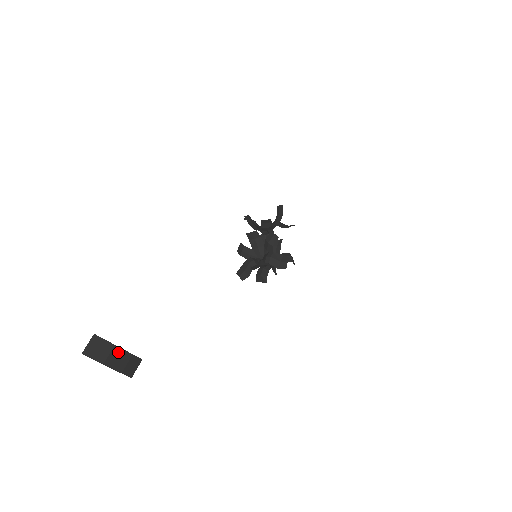
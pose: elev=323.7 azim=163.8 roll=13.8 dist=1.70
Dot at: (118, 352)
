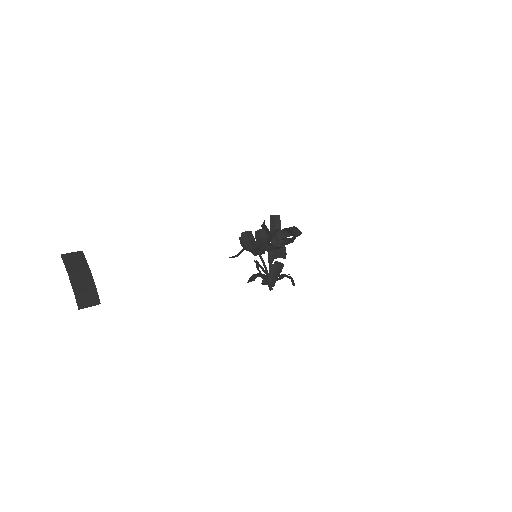
Dot at: (87, 276)
